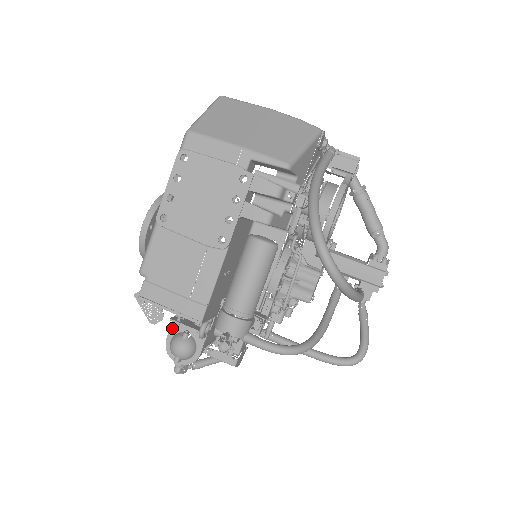
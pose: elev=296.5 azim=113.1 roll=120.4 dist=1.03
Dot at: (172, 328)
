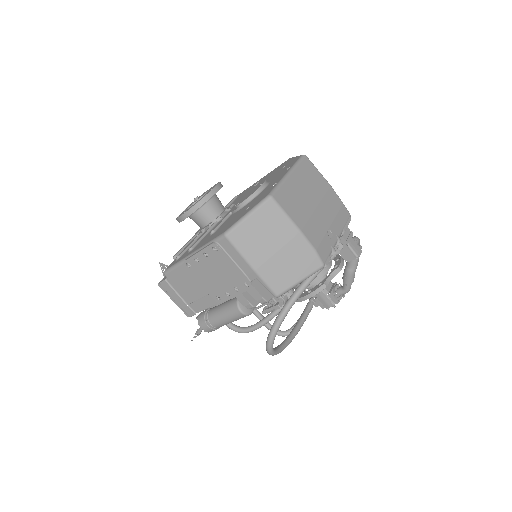
Dot at: occluded
